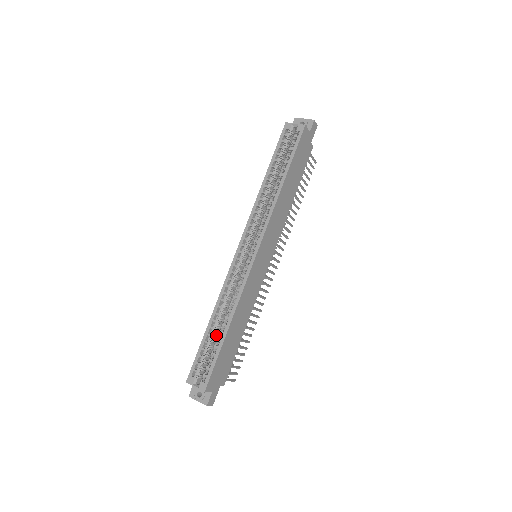
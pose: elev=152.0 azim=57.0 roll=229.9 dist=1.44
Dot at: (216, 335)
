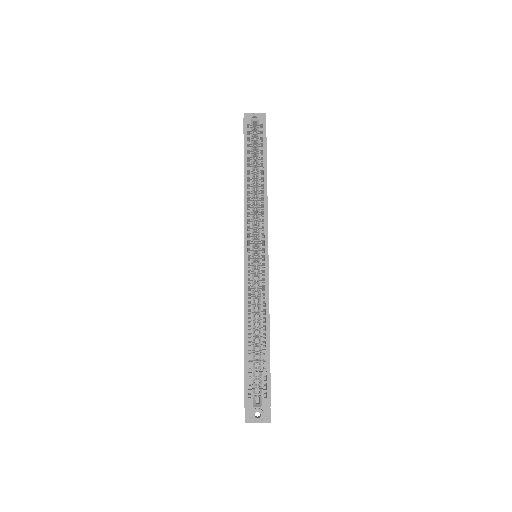
Dot at: (256, 346)
